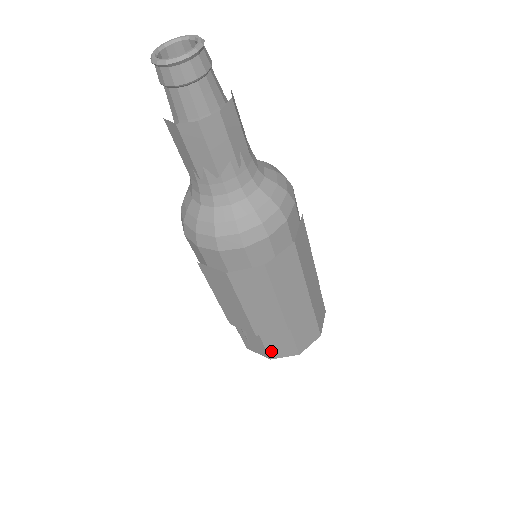
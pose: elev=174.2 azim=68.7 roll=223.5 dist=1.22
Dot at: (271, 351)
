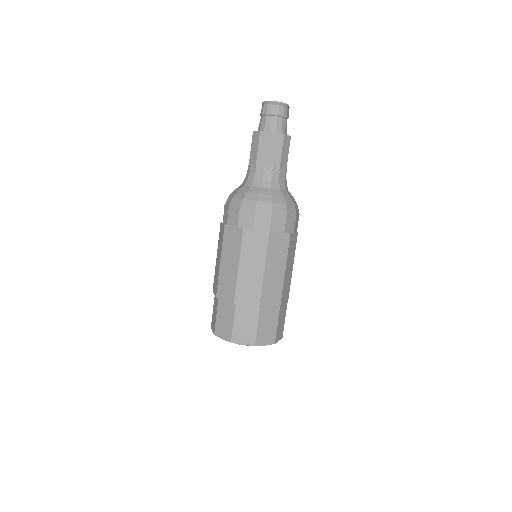
Dot at: (218, 324)
